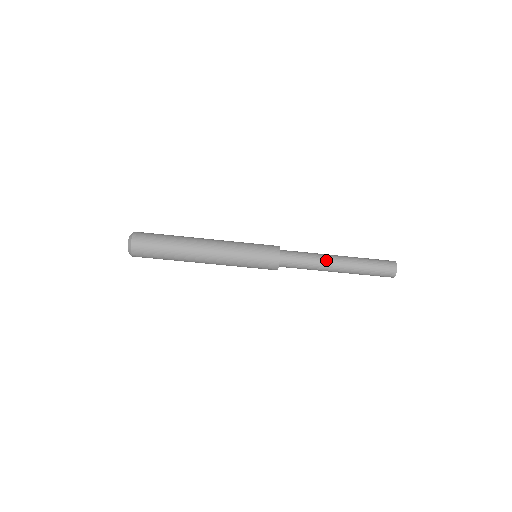
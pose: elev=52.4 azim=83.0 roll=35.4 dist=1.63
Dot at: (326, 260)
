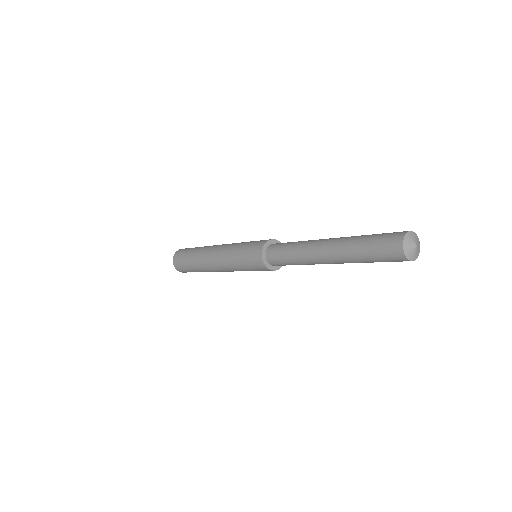
Dot at: (309, 254)
